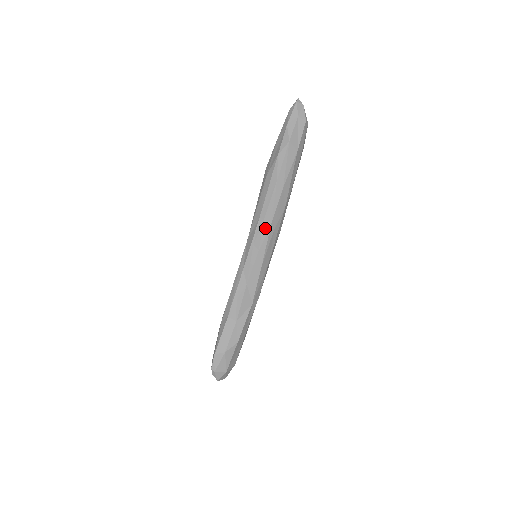
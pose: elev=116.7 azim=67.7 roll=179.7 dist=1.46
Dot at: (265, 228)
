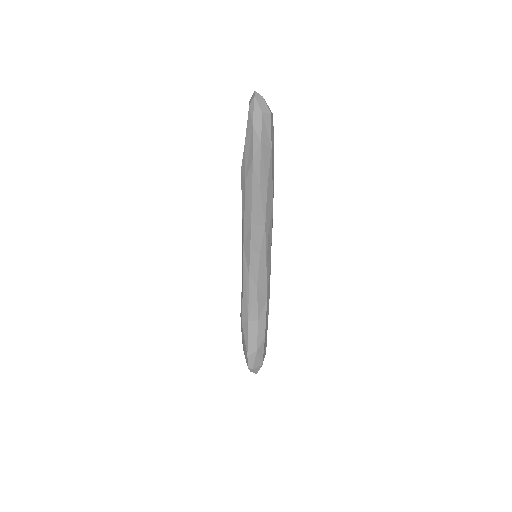
Dot at: (260, 232)
